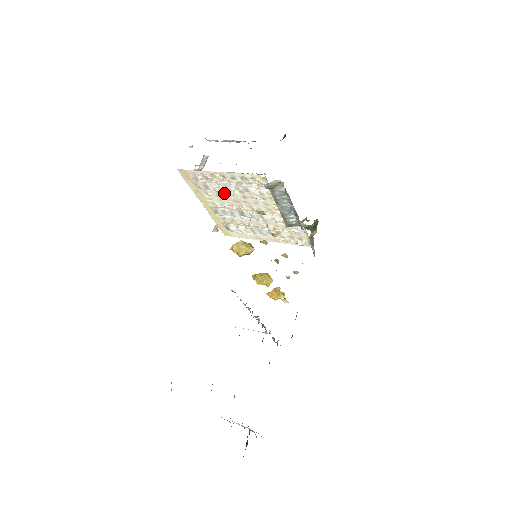
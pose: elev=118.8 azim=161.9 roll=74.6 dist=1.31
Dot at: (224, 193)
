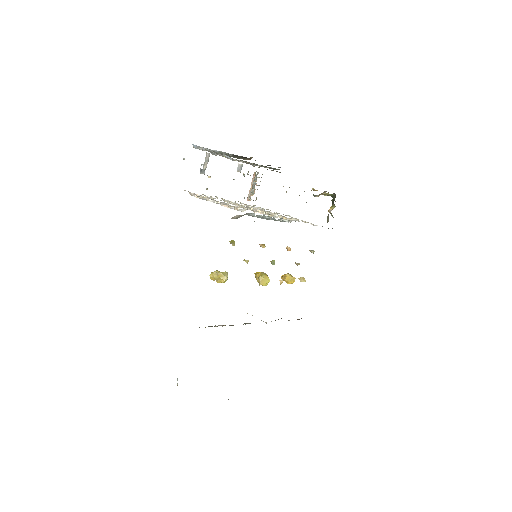
Dot at: occluded
